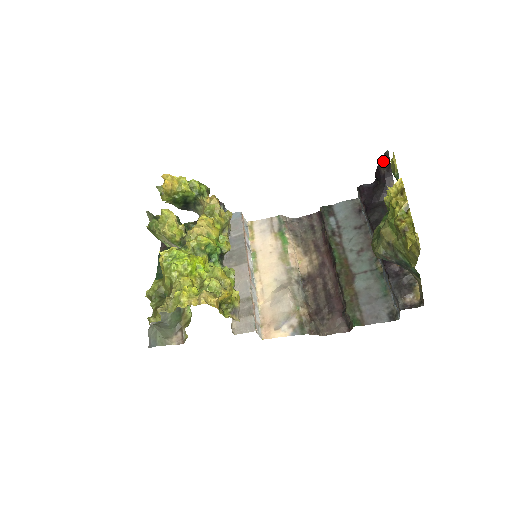
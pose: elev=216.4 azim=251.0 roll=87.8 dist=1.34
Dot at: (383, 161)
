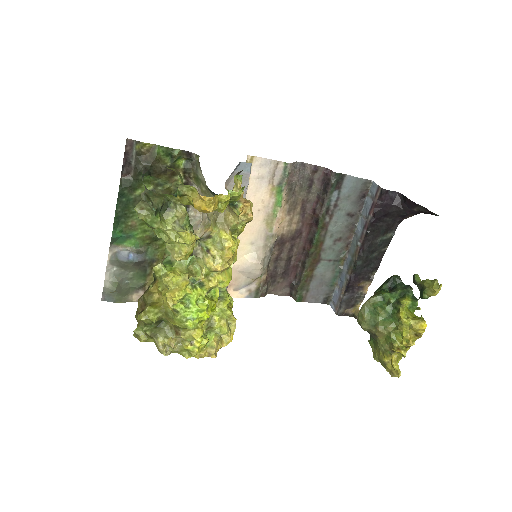
Dot at: (426, 209)
